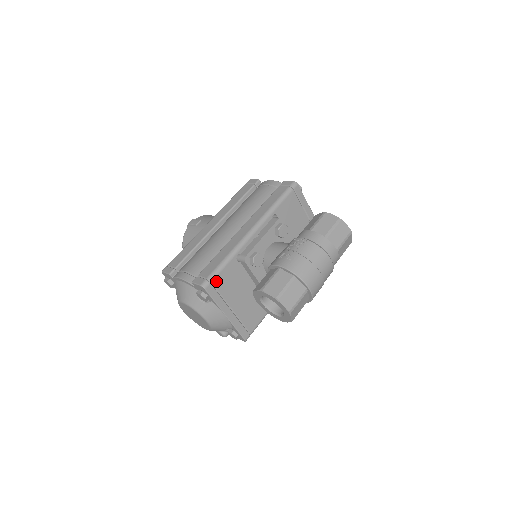
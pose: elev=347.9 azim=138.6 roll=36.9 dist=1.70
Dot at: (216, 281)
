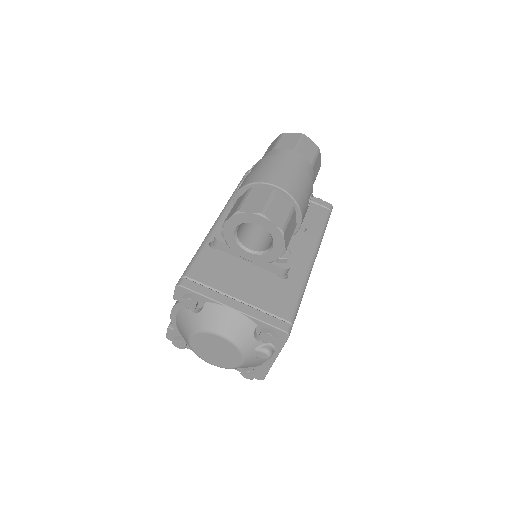
Dot at: (193, 275)
